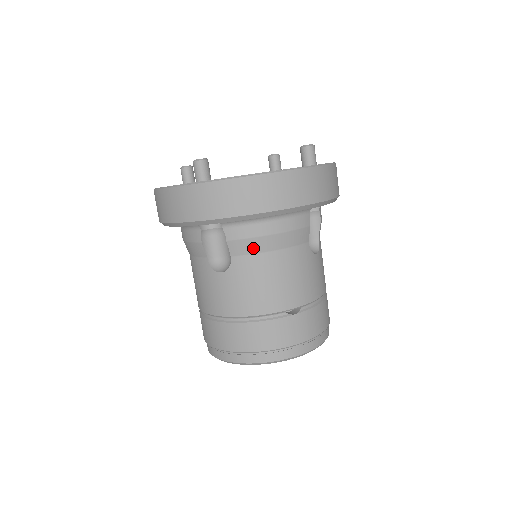
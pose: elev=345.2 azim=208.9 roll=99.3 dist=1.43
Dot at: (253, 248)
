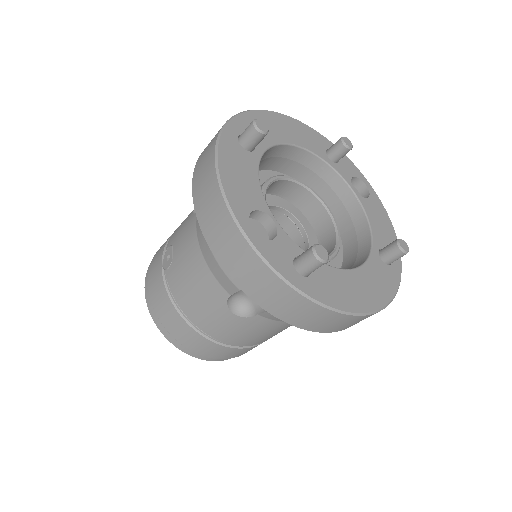
Dot at: occluded
